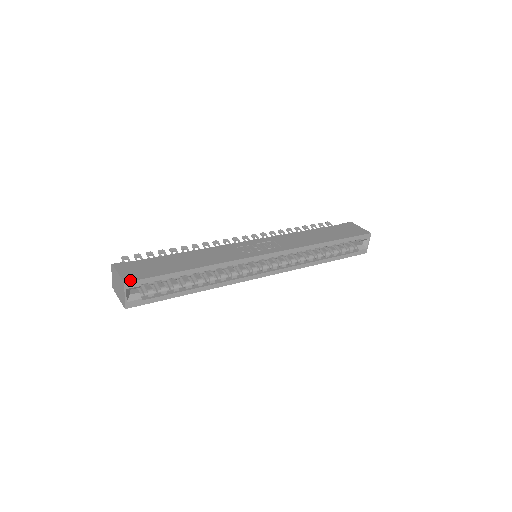
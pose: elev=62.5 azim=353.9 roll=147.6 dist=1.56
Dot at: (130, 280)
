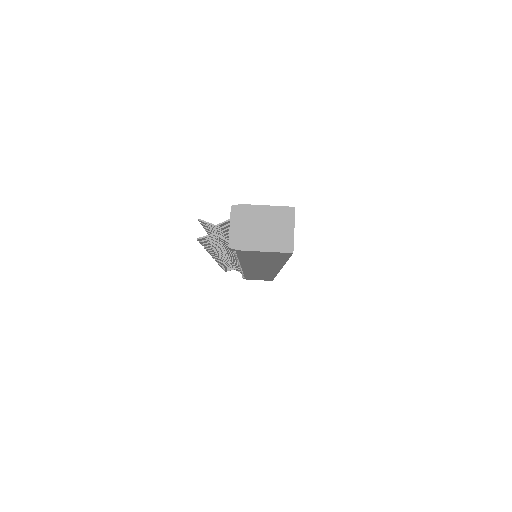
Dot at: (292, 208)
